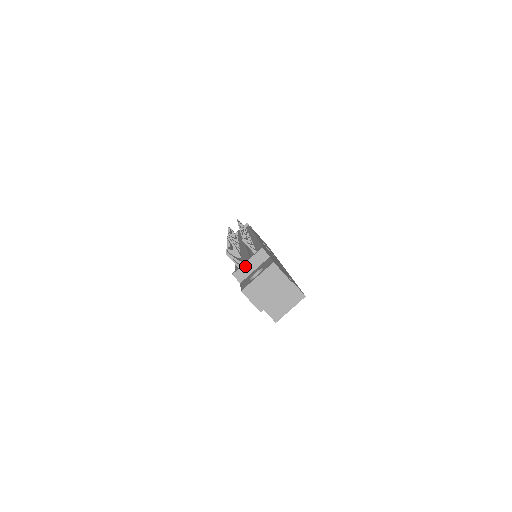
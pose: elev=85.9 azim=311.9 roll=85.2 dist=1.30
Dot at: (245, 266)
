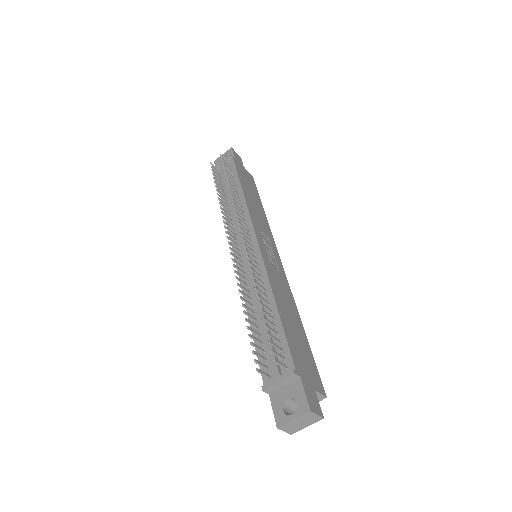
Dot at: (276, 385)
